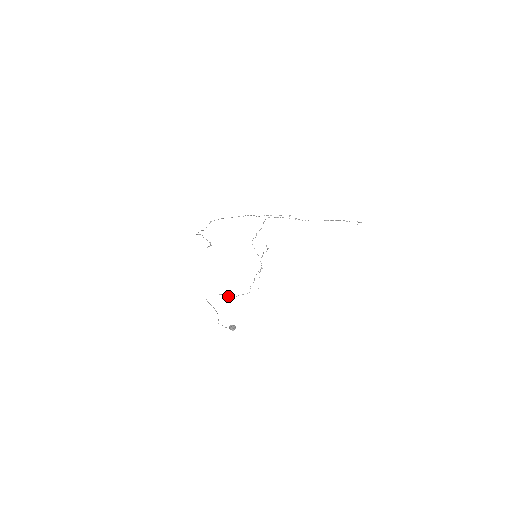
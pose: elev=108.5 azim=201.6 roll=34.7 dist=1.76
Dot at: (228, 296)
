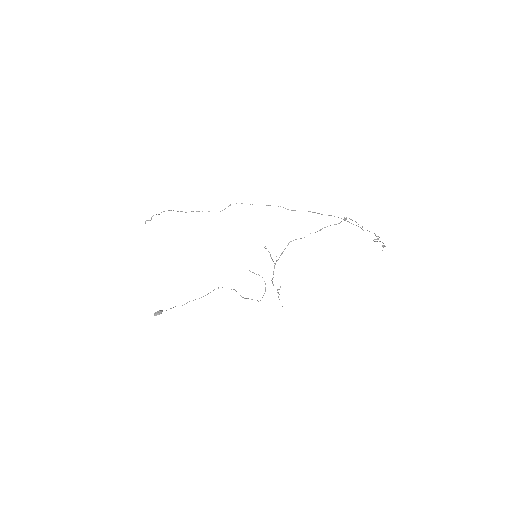
Dot at: occluded
